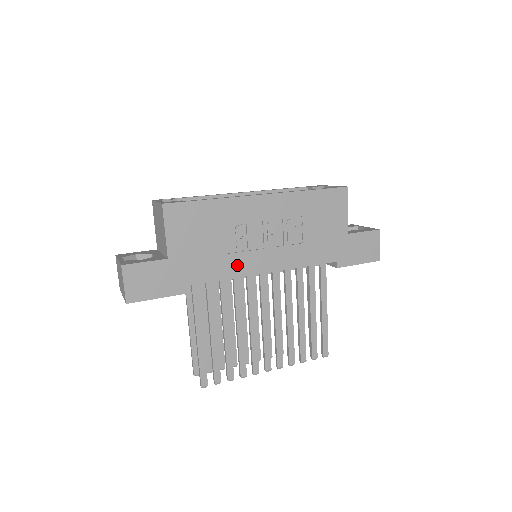
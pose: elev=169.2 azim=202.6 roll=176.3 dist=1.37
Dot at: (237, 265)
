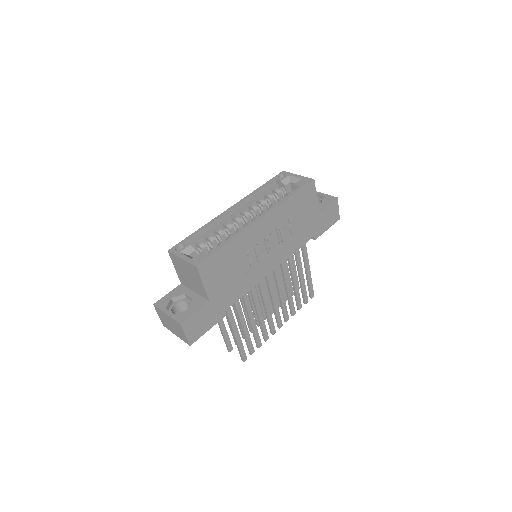
Dot at: (253, 277)
